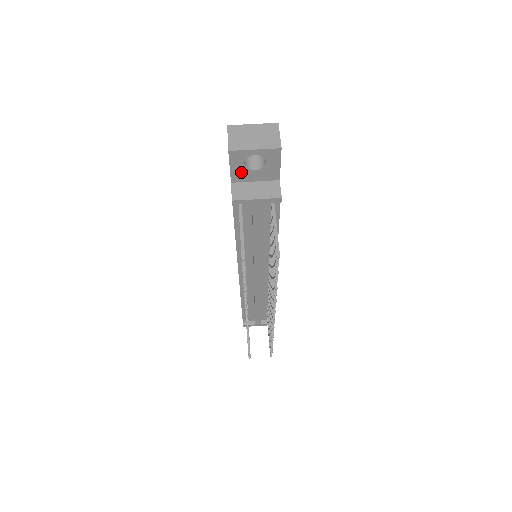
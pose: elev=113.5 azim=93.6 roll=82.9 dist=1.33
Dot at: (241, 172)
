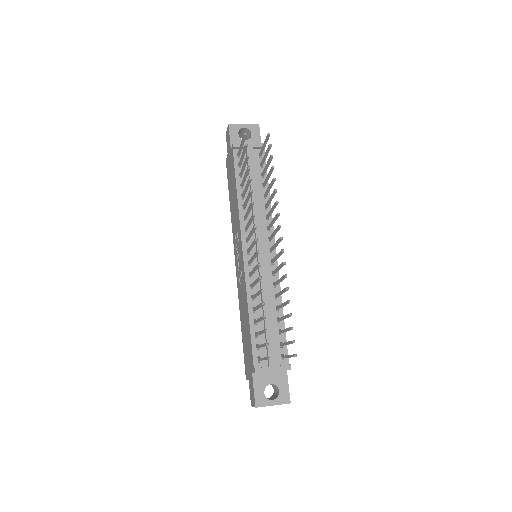
Dot at: (237, 141)
